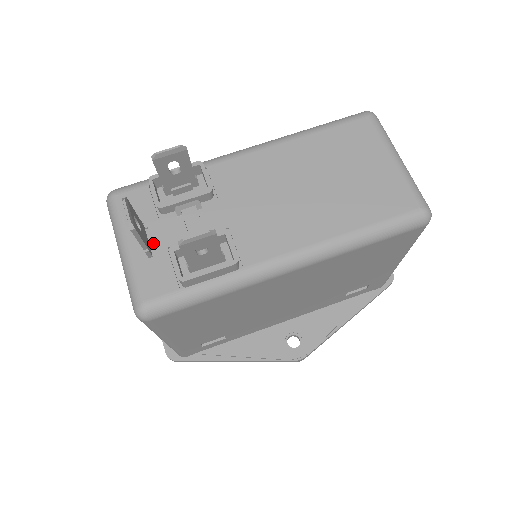
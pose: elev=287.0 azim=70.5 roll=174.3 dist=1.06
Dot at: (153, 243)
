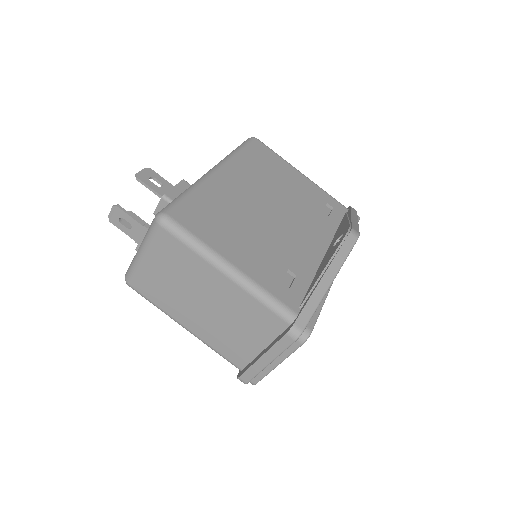
Dot at: occluded
